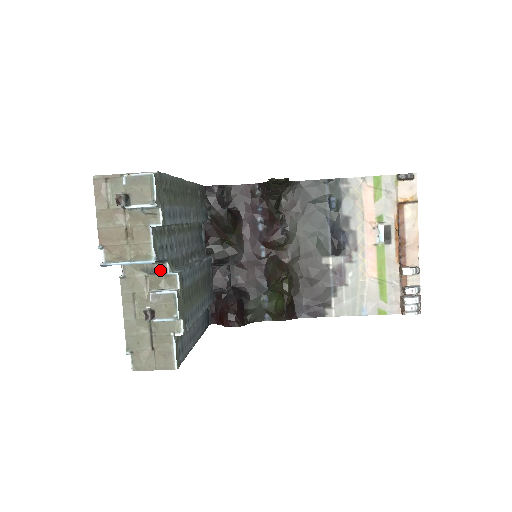
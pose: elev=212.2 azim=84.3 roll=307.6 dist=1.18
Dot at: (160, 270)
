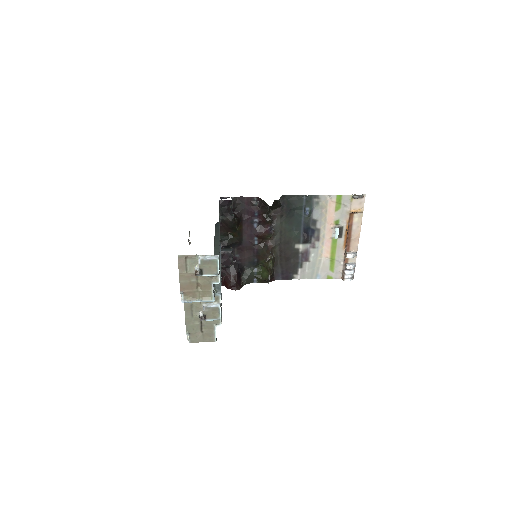
Dot at: occluded
